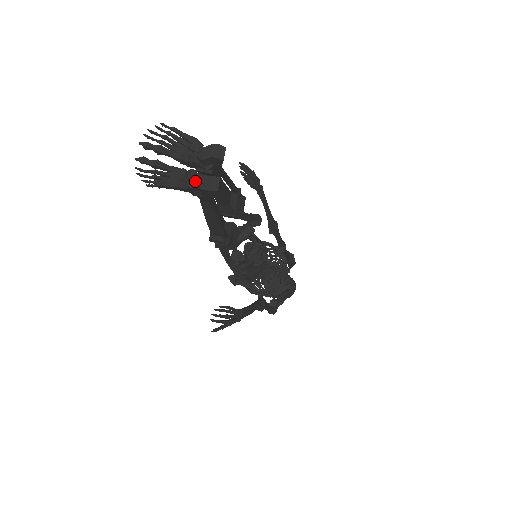
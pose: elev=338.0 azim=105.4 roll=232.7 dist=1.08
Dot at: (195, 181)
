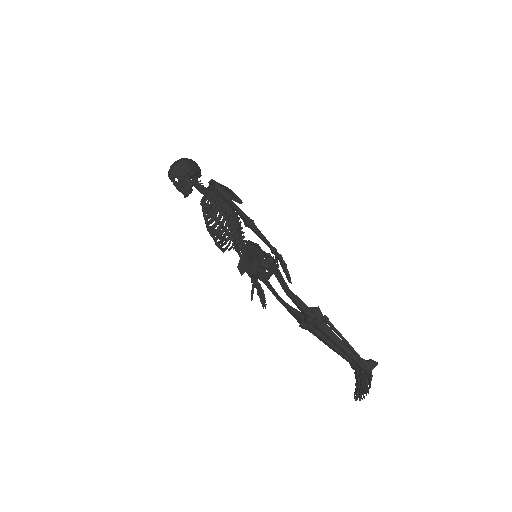
Dot at: occluded
